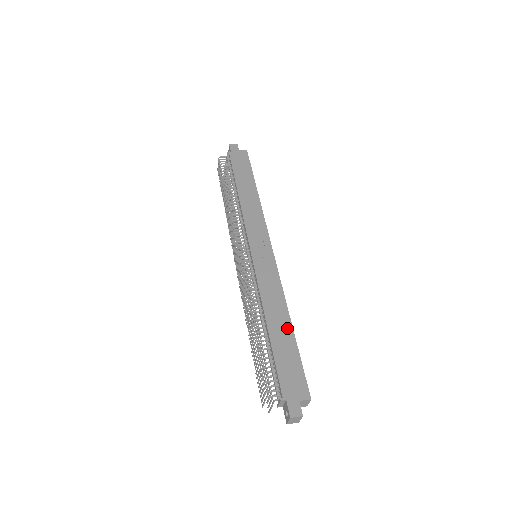
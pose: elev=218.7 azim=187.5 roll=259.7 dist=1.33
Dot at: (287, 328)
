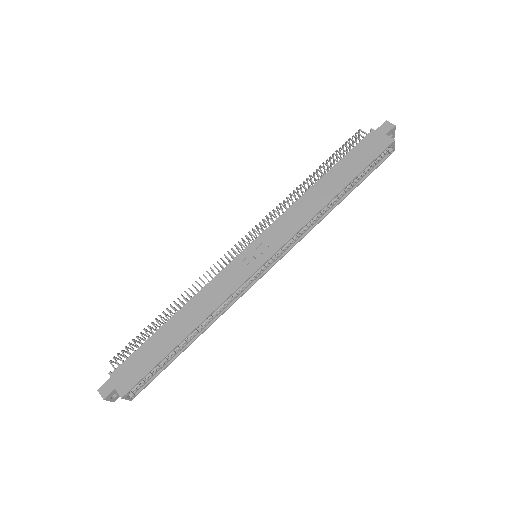
Dot at: (180, 335)
